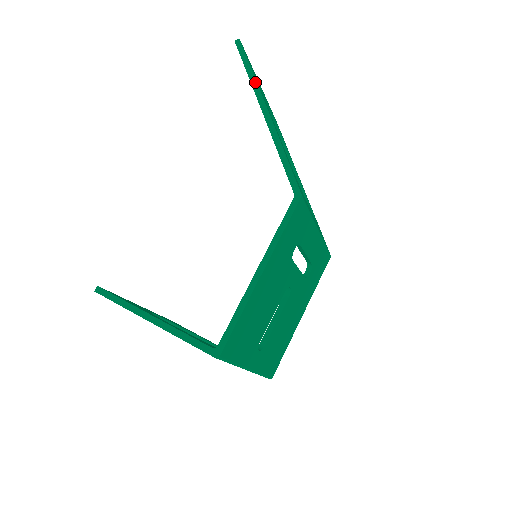
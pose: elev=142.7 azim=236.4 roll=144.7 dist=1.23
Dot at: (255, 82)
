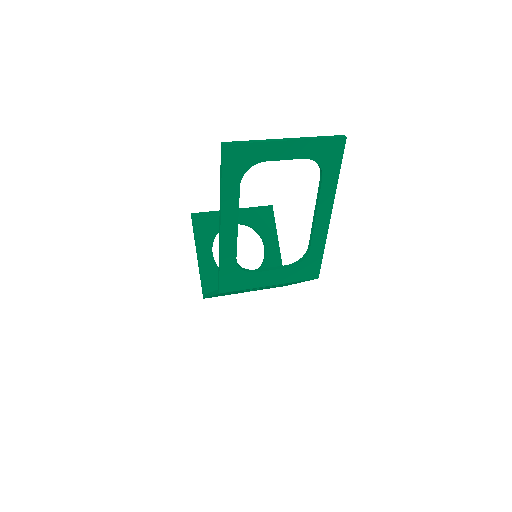
Dot at: (220, 200)
